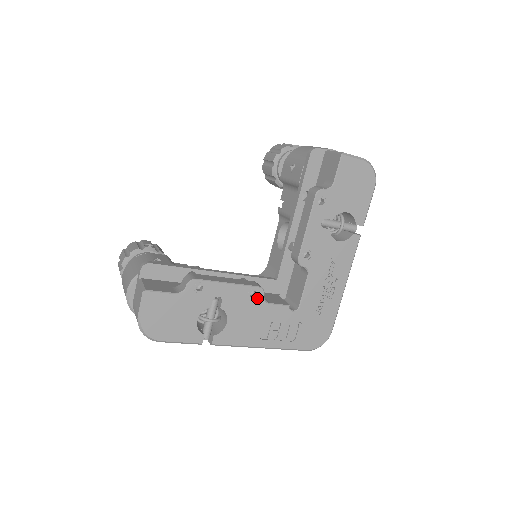
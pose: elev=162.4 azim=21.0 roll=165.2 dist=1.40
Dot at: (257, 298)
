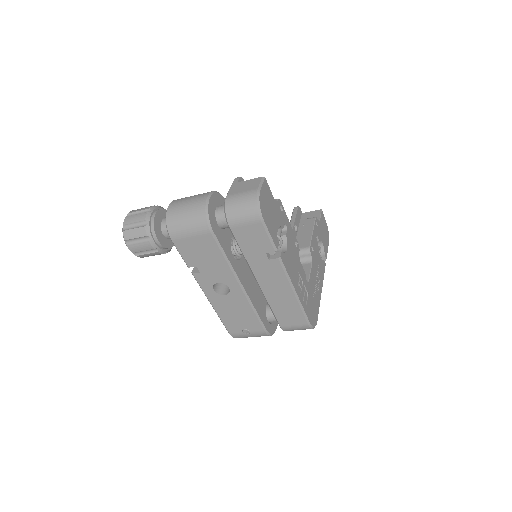
Dot at: (297, 250)
